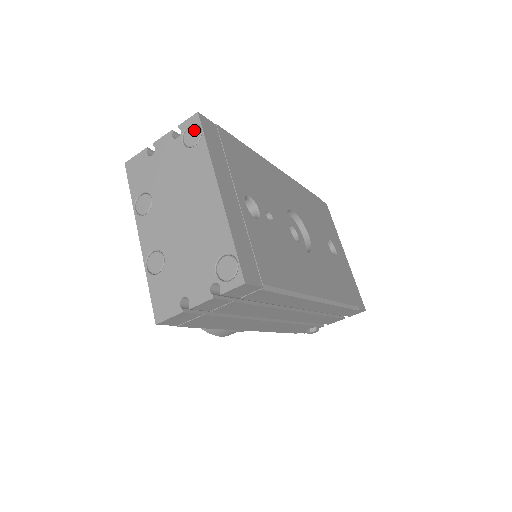
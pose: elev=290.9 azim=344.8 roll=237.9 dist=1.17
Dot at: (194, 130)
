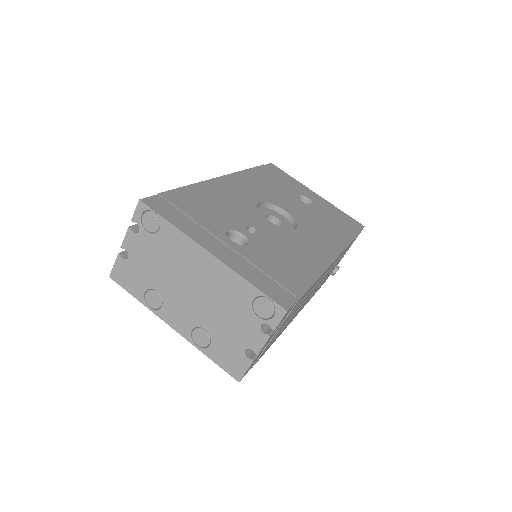
Dot at: (148, 216)
